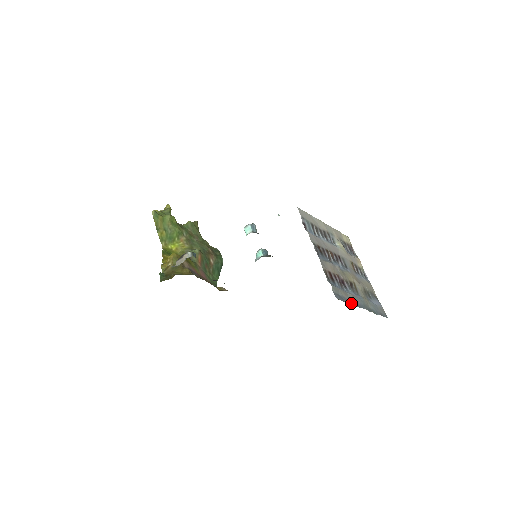
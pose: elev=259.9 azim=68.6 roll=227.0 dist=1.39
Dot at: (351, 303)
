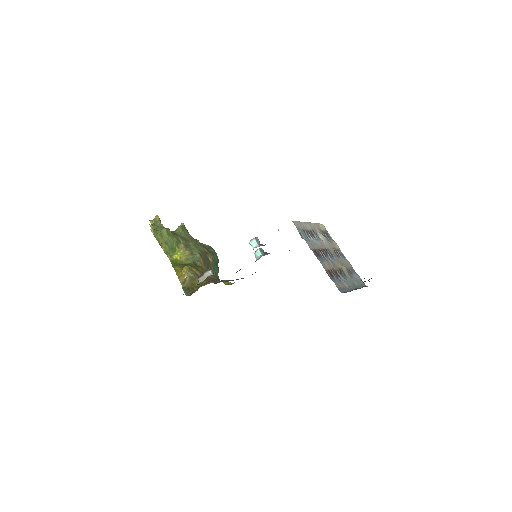
Dot at: occluded
